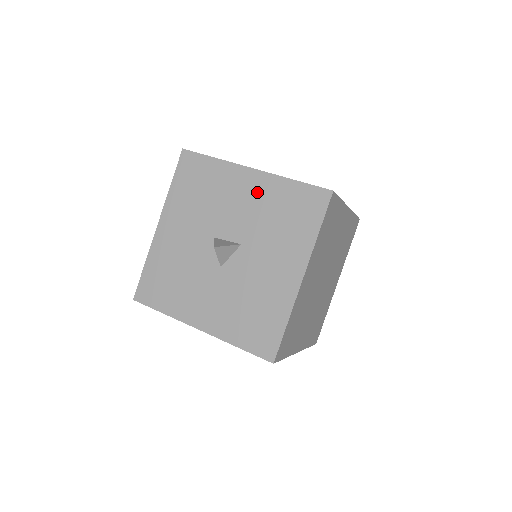
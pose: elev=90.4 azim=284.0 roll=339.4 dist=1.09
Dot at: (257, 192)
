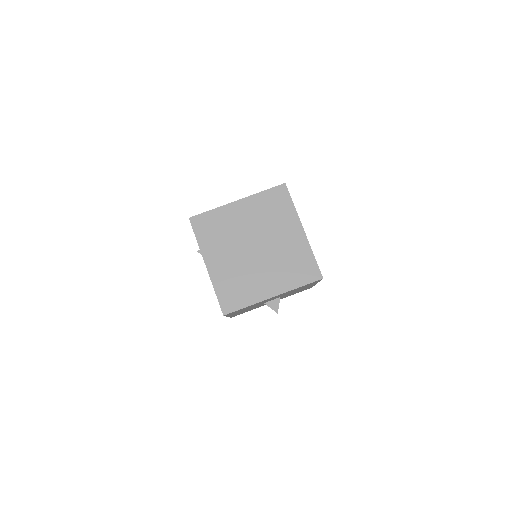
Dot at: occluded
